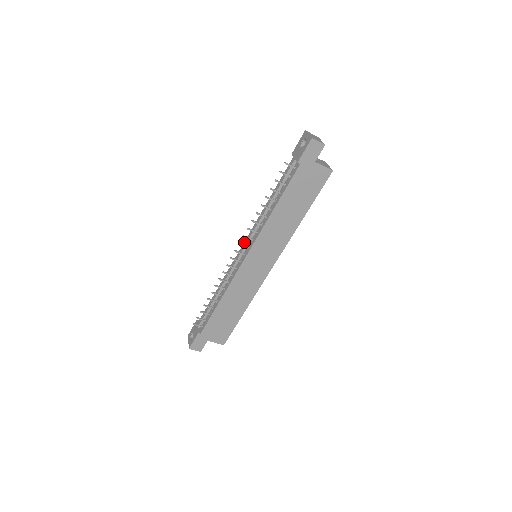
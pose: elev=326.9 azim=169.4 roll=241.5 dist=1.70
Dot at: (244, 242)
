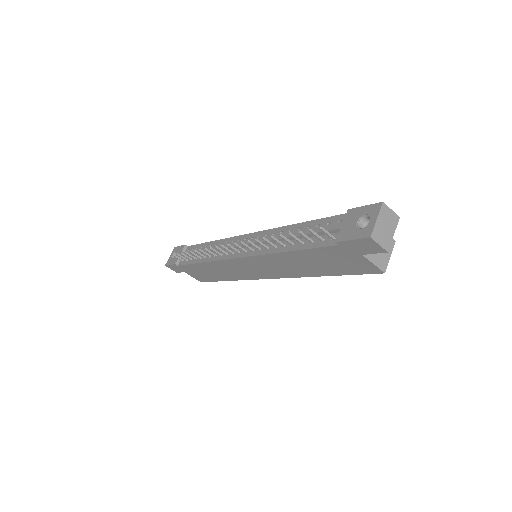
Dot at: (251, 233)
